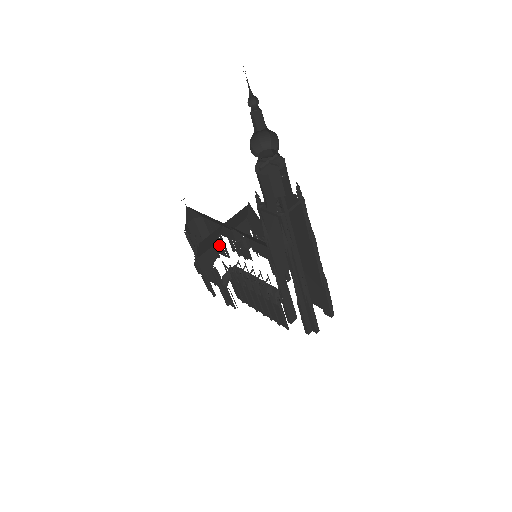
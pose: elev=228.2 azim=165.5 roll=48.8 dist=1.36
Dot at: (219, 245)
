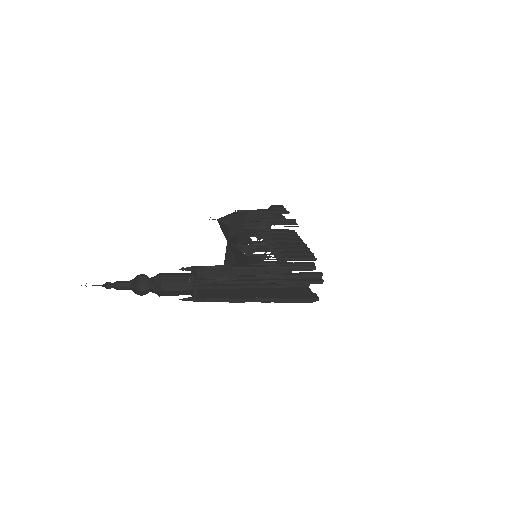
Dot at: occluded
